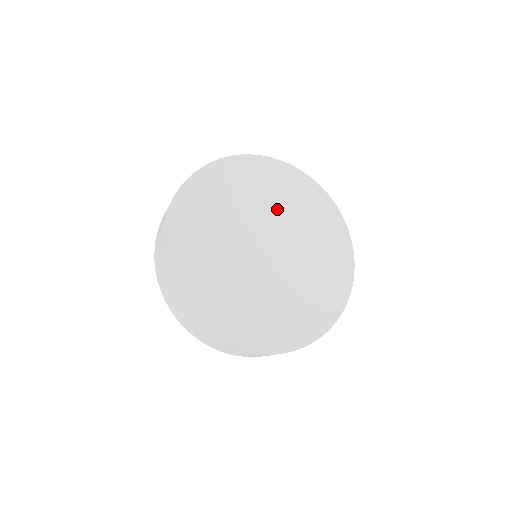
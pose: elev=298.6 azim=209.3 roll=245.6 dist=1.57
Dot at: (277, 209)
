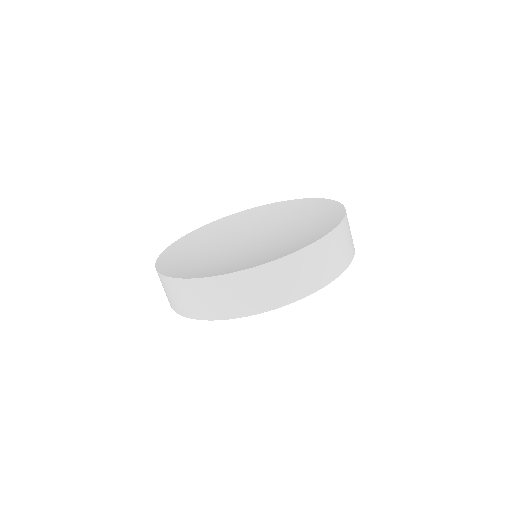
Dot at: (266, 223)
